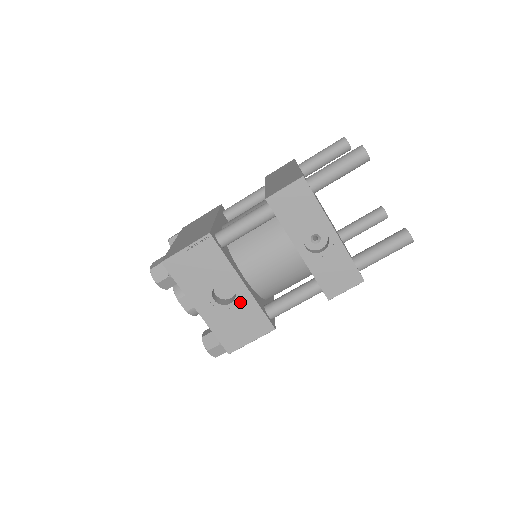
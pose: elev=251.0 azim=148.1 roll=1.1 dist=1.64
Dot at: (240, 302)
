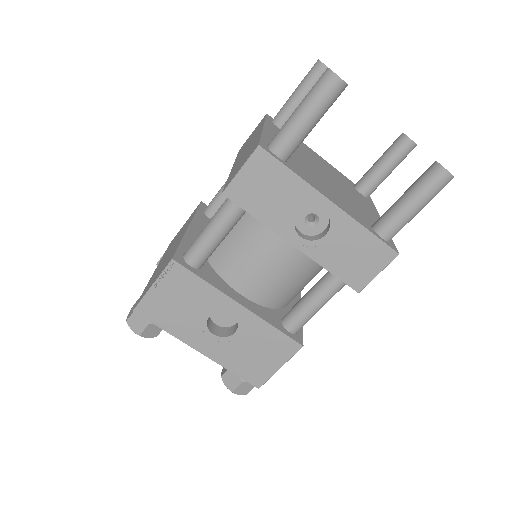
Dot at: (246, 328)
